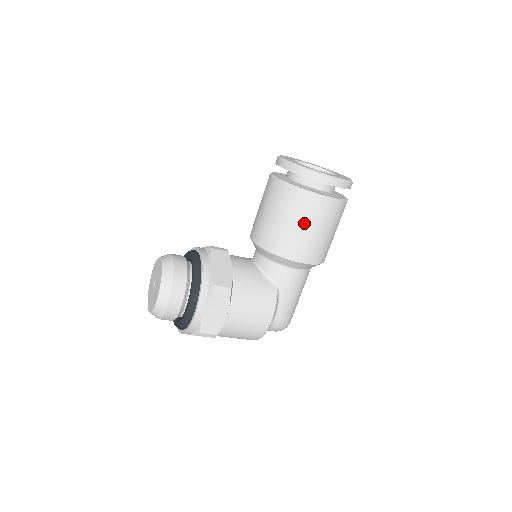
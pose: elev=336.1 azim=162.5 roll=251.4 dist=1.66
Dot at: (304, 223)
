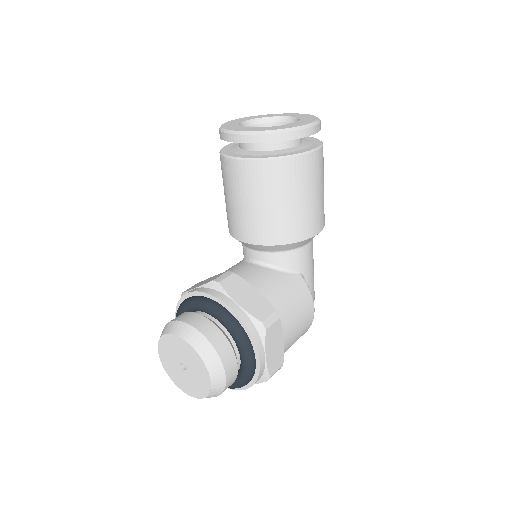
Dot at: (306, 192)
